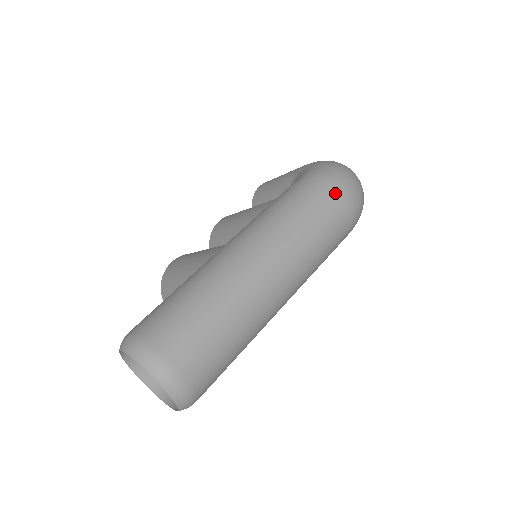
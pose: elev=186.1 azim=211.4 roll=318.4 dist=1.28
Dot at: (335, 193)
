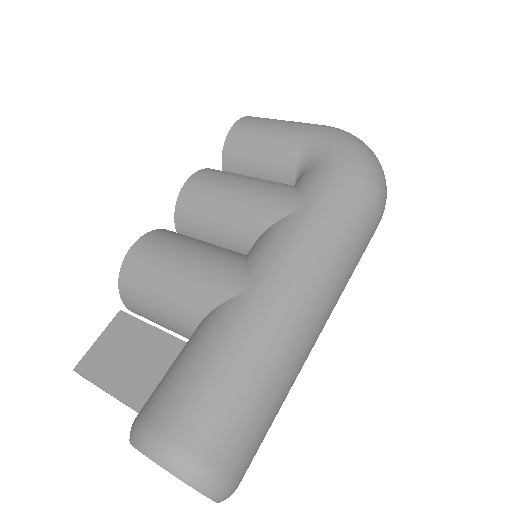
Dot at: (375, 204)
